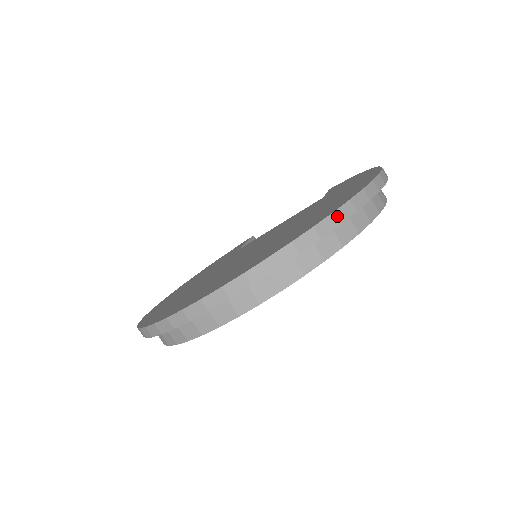
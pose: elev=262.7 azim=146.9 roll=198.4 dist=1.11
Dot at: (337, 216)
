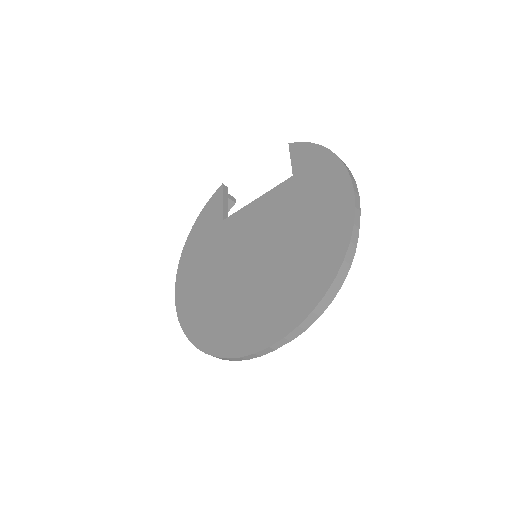
Dot at: (338, 278)
